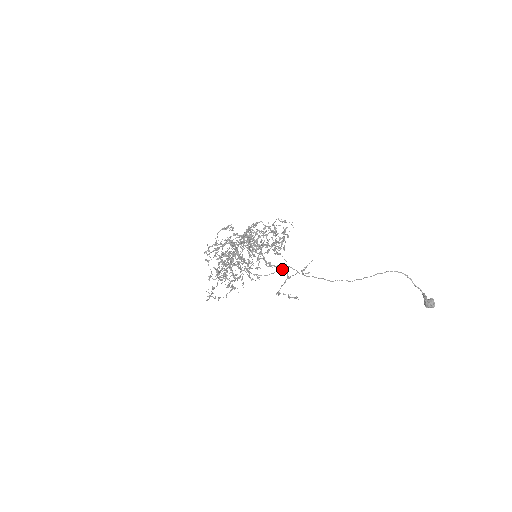
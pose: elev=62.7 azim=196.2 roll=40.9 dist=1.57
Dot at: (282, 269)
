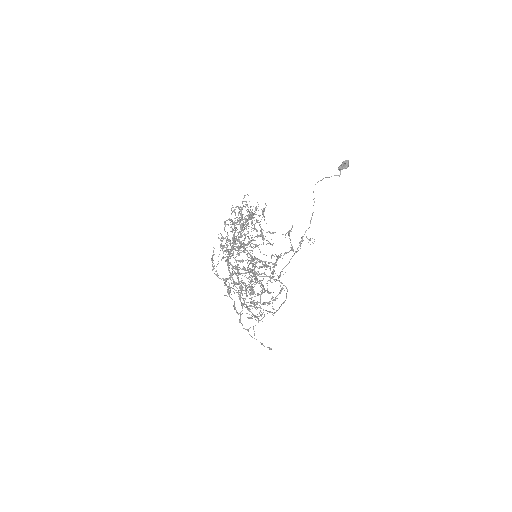
Dot at: occluded
